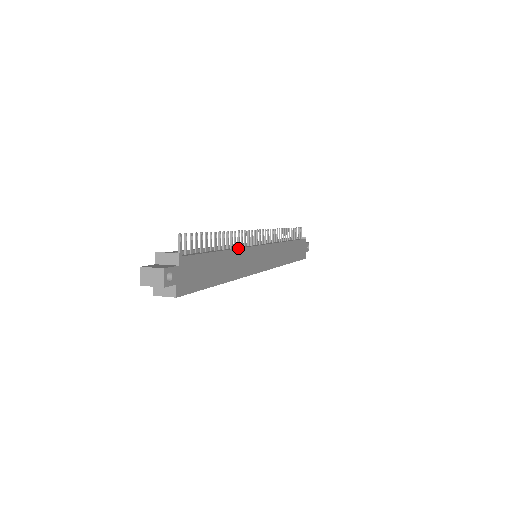
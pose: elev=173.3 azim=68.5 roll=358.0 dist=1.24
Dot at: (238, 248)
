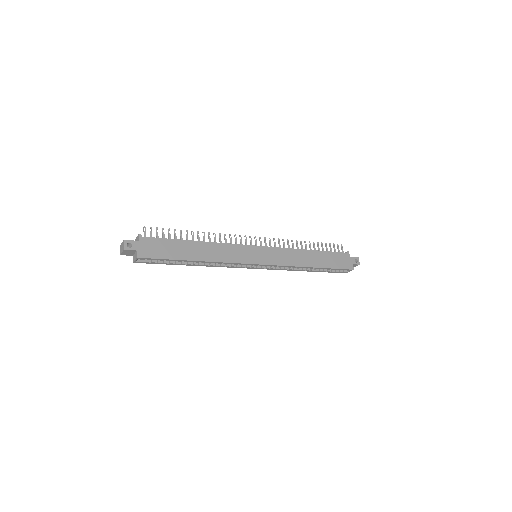
Dot at: (215, 242)
